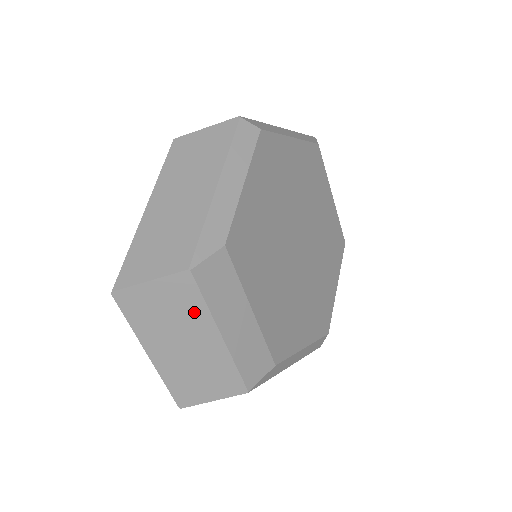
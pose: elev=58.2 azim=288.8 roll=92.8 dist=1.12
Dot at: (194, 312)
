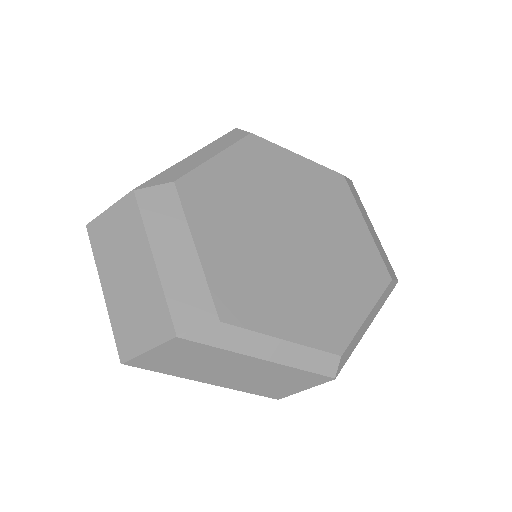
Dot at: (135, 234)
